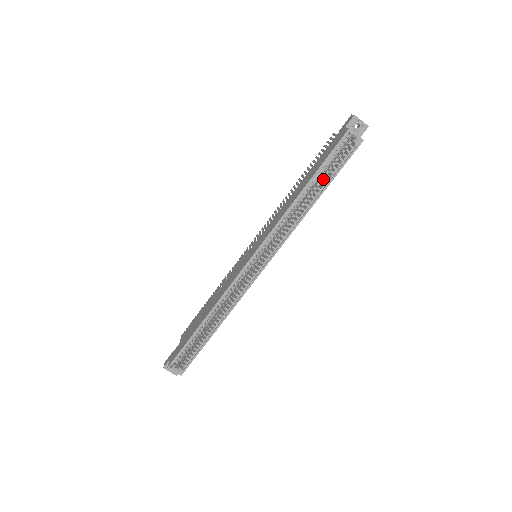
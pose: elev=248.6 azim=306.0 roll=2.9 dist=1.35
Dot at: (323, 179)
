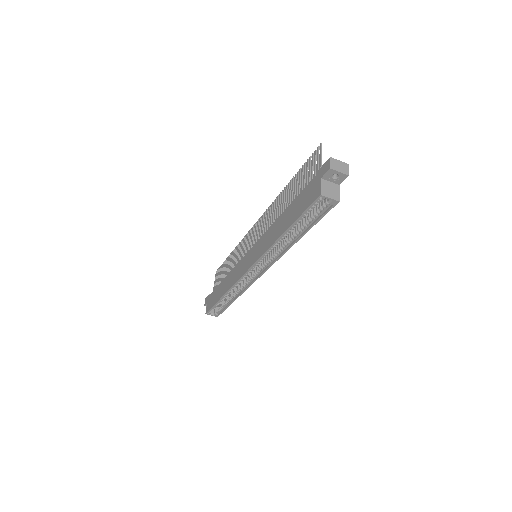
Dot at: (302, 225)
